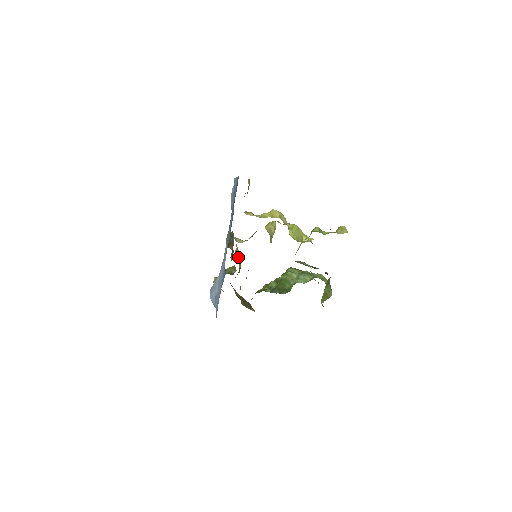
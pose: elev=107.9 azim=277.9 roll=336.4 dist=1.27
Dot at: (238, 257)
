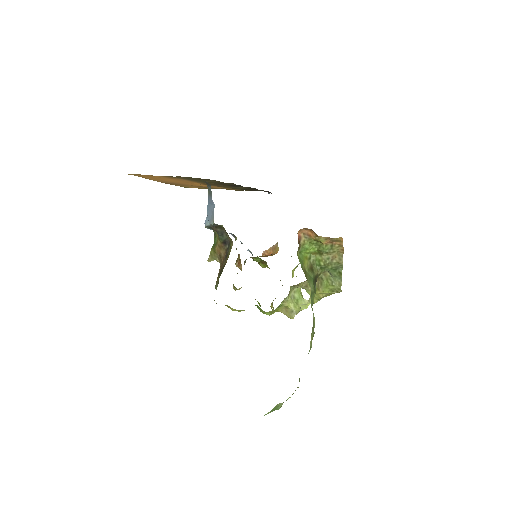
Dot at: occluded
